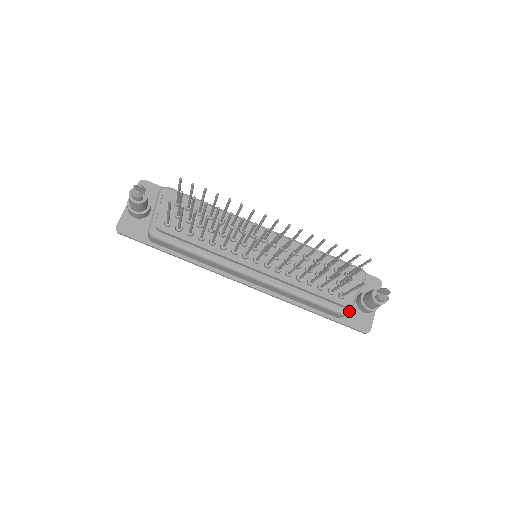
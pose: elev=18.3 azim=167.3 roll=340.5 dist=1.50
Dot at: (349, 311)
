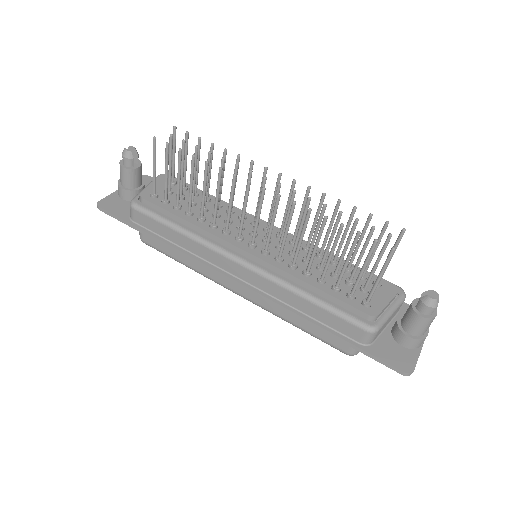
Dot at: (377, 327)
